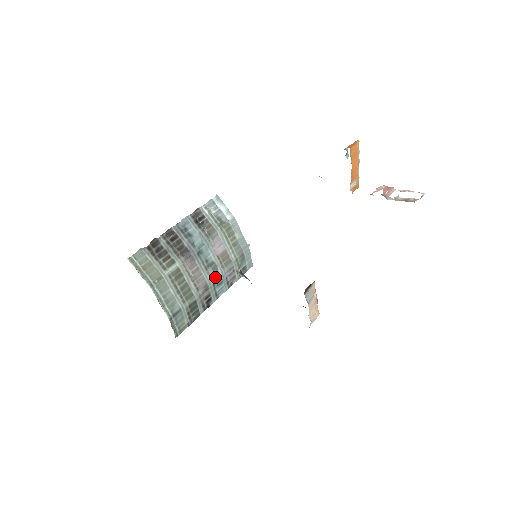
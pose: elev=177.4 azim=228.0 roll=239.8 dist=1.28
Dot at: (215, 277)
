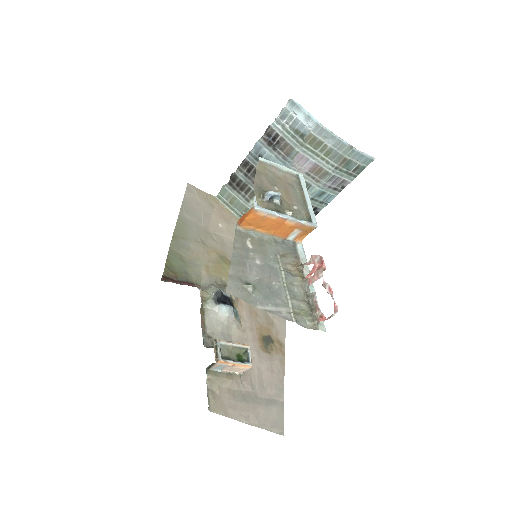
Dot at: (310, 192)
